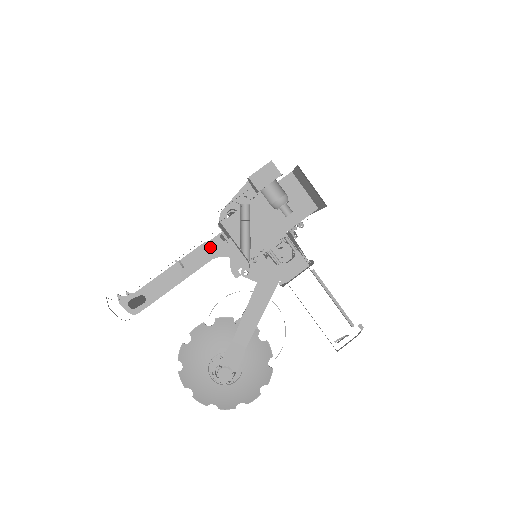
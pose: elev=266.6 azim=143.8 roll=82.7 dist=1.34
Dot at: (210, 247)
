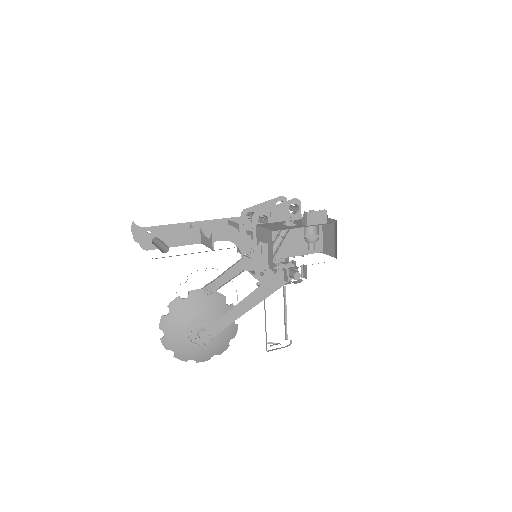
Dot at: (228, 230)
